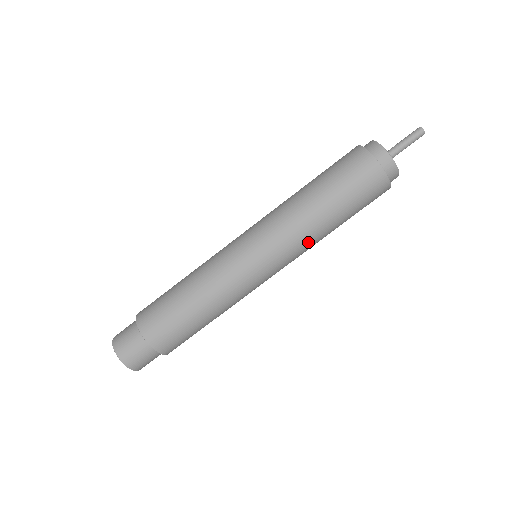
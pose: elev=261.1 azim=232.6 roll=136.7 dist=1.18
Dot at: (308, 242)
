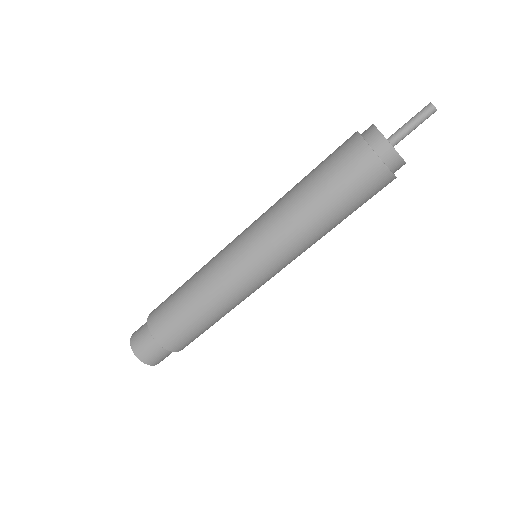
Dot at: (291, 231)
